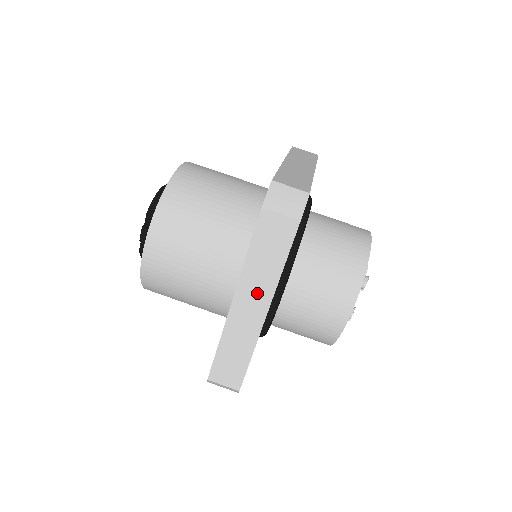
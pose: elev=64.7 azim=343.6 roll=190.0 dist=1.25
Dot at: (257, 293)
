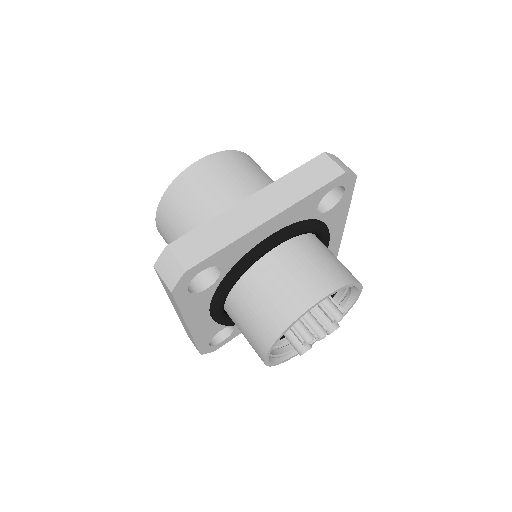
Dot at: (276, 200)
